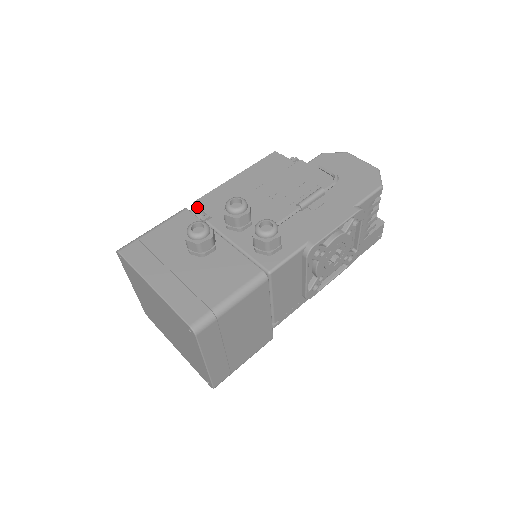
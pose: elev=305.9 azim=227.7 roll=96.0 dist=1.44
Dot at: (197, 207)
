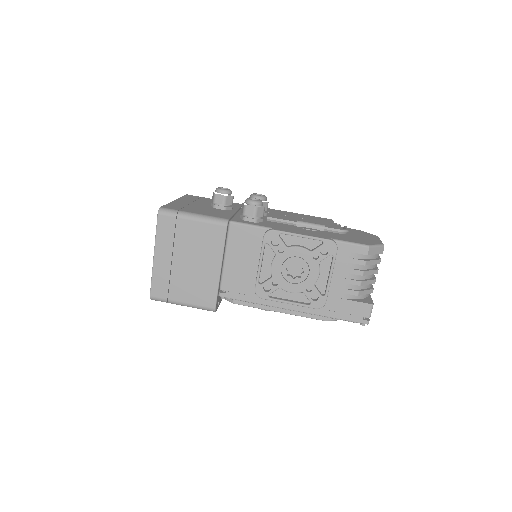
Dot at: occluded
